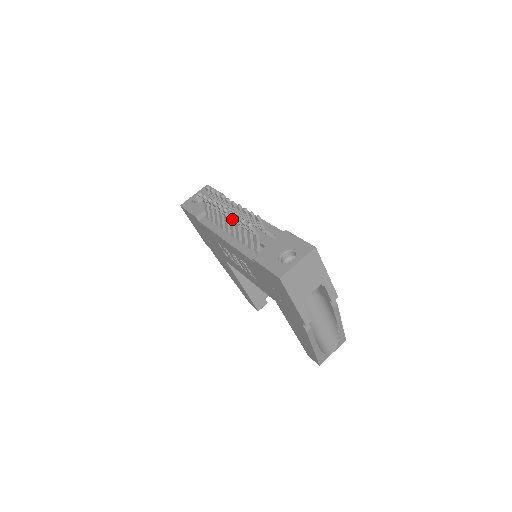
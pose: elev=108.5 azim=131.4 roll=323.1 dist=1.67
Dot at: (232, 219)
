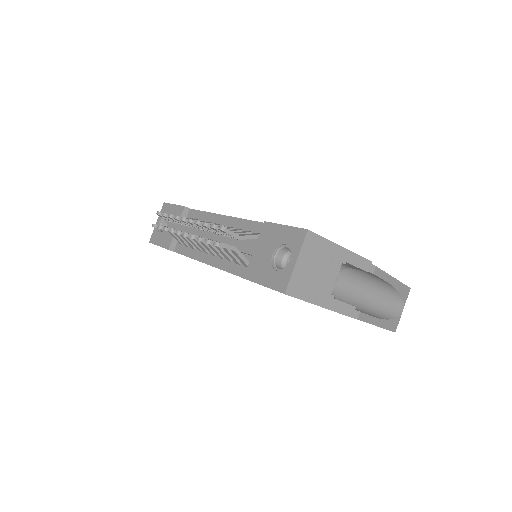
Dot at: occluded
